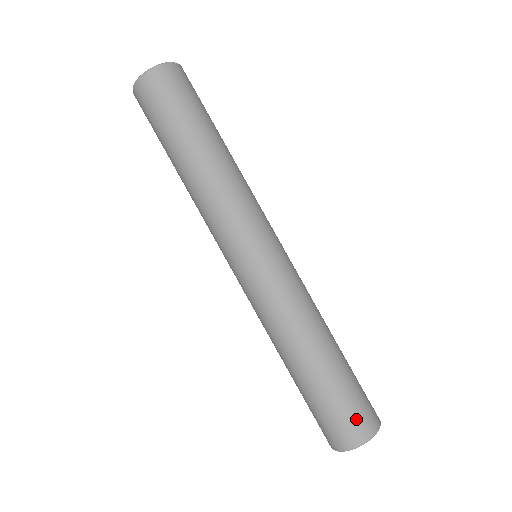
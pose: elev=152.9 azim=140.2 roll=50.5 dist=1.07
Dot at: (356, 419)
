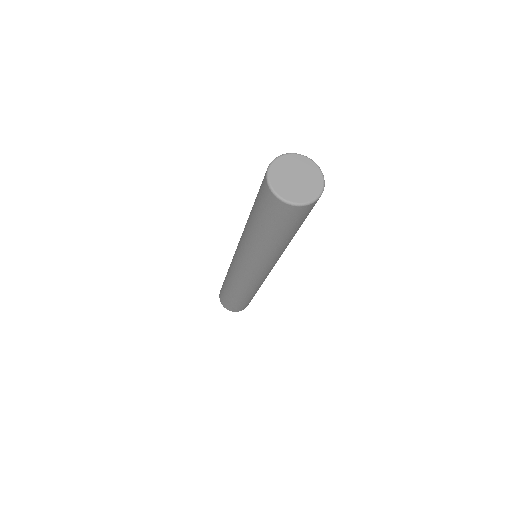
Dot at: (241, 308)
